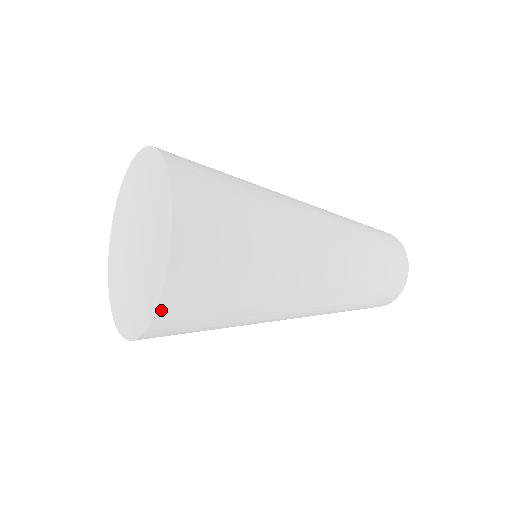
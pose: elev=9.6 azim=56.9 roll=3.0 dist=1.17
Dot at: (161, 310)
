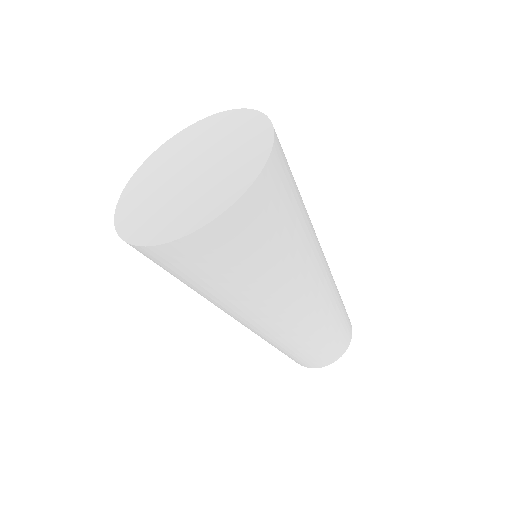
Dot at: (275, 147)
